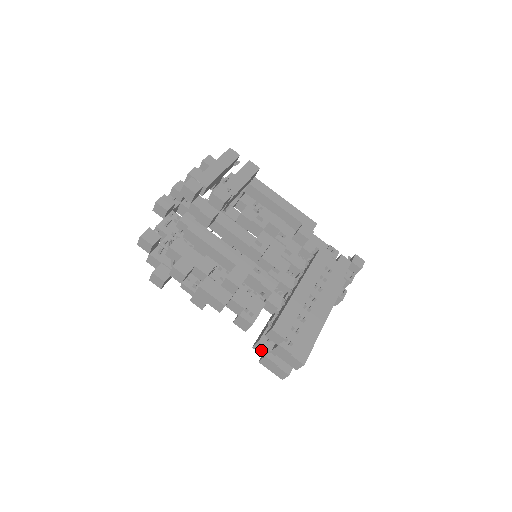
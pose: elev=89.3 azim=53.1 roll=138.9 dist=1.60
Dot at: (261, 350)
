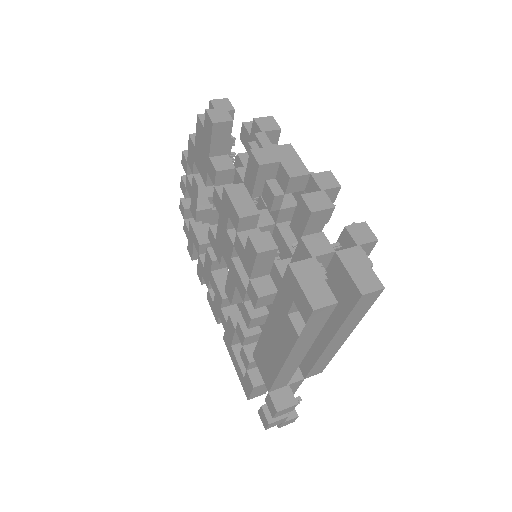
Dot at: (316, 245)
